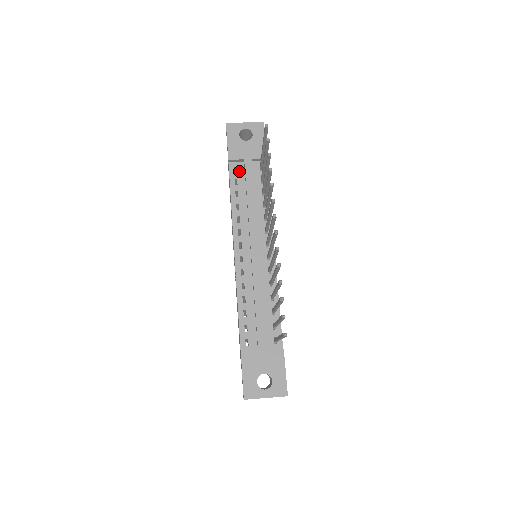
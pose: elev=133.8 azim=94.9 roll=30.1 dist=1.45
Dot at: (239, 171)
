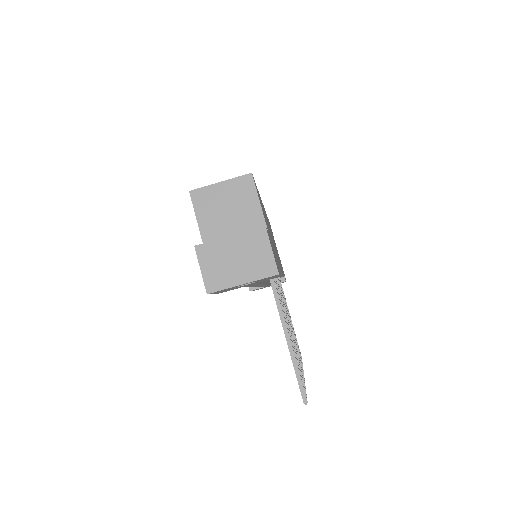
Dot at: occluded
